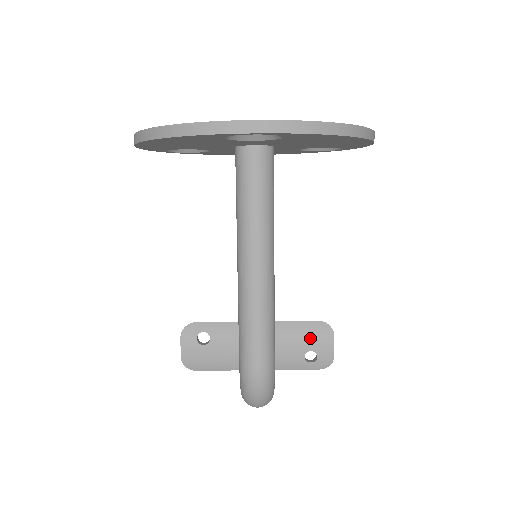
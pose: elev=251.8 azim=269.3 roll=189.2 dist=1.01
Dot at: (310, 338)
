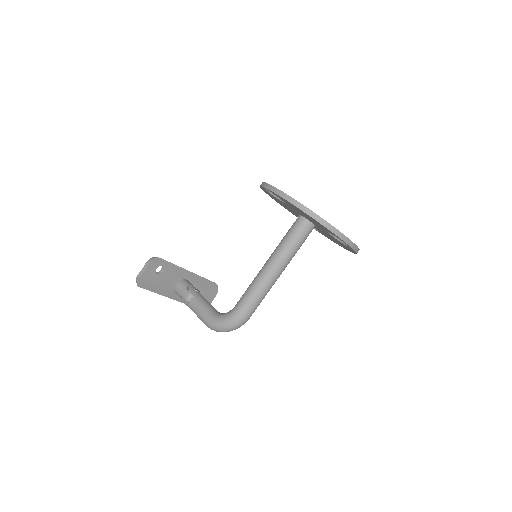
Dot at: (207, 291)
